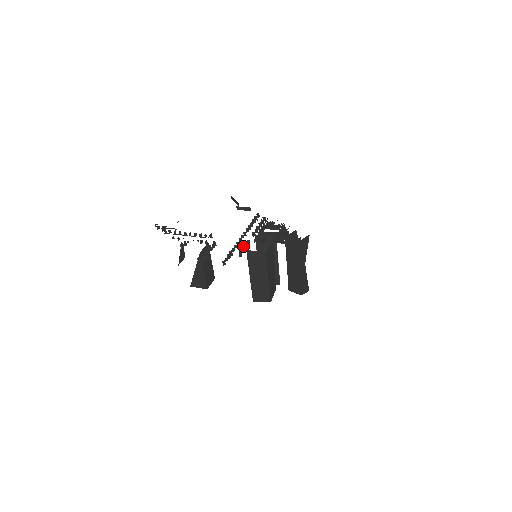
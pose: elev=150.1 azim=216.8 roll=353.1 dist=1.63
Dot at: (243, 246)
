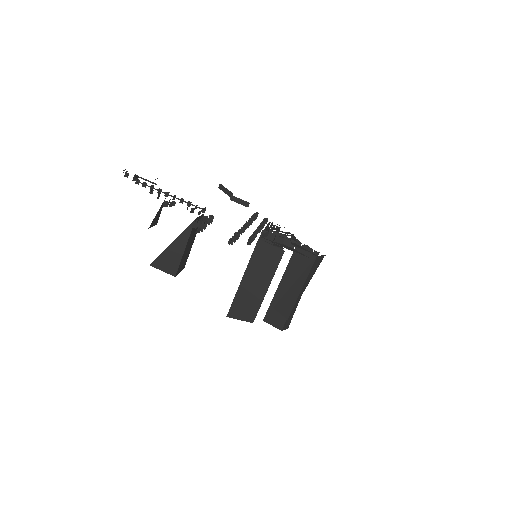
Dot at: (252, 234)
